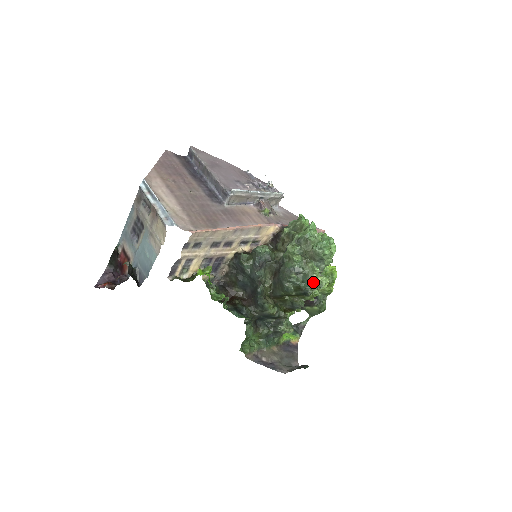
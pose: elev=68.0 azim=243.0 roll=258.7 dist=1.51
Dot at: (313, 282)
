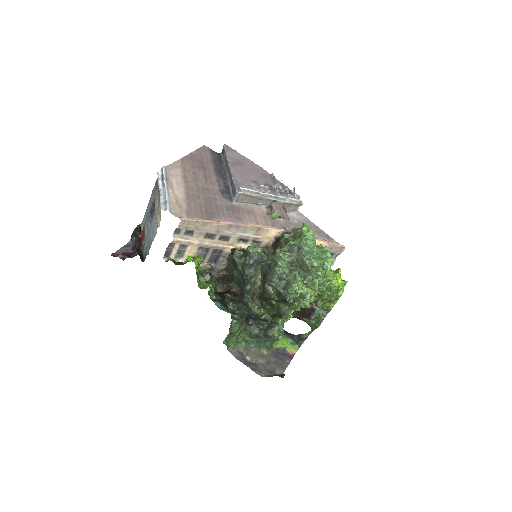
Dot at: (293, 291)
